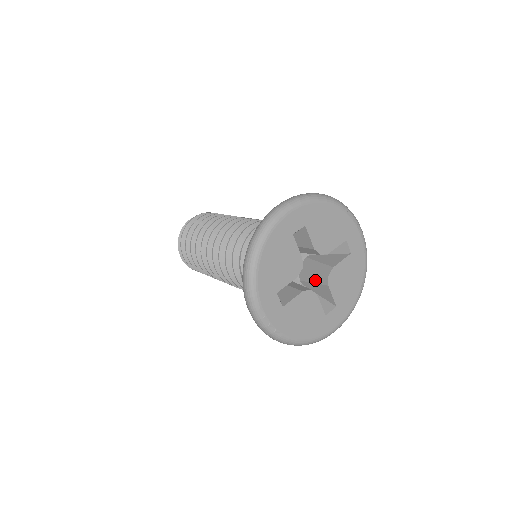
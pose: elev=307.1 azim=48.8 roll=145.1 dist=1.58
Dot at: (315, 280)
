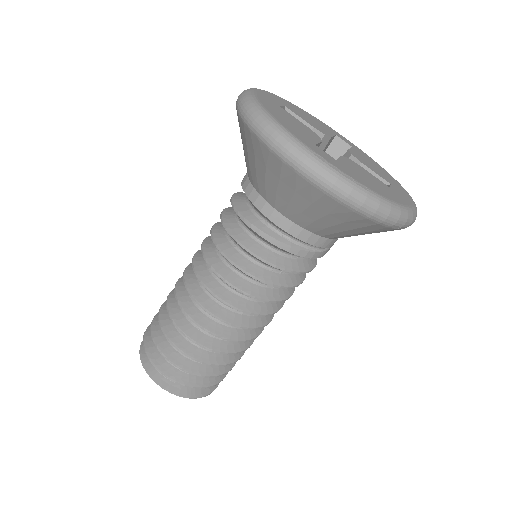
Dot at: occluded
